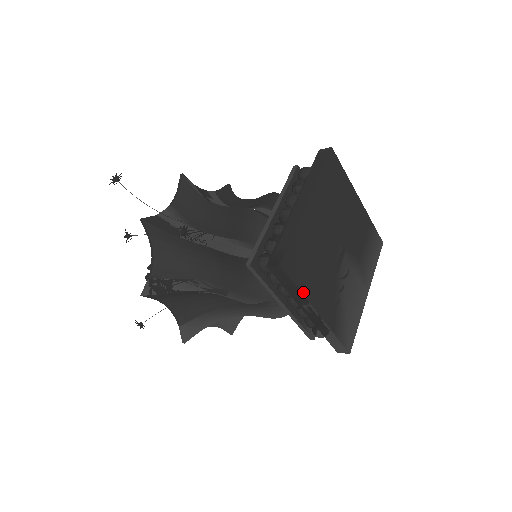
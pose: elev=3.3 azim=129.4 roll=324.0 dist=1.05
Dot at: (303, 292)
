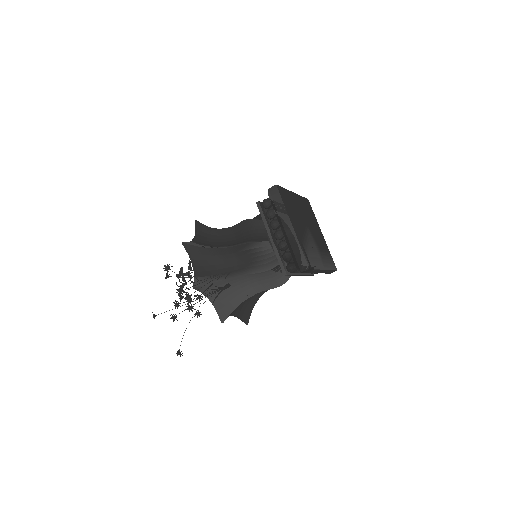
Dot at: (285, 207)
